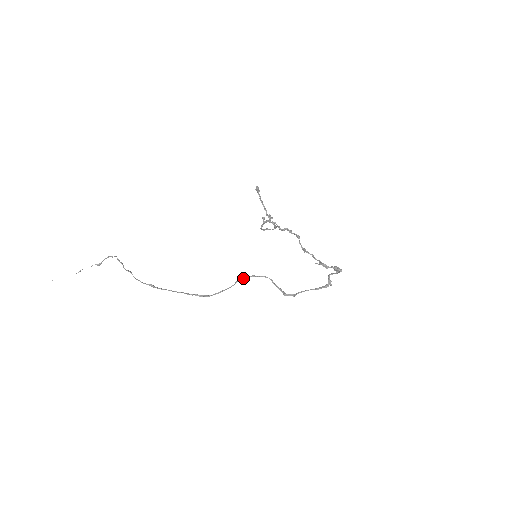
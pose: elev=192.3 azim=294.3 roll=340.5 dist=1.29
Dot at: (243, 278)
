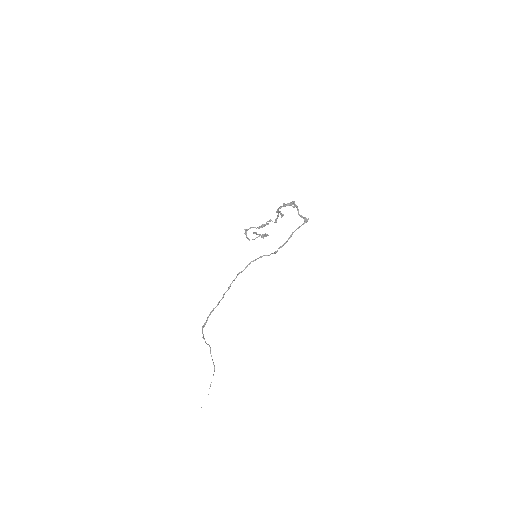
Dot at: (244, 269)
